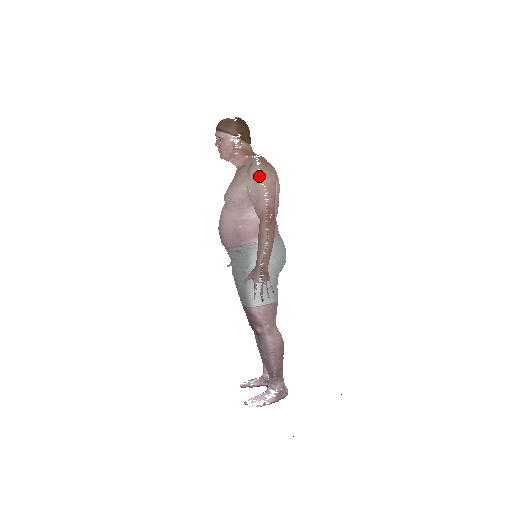
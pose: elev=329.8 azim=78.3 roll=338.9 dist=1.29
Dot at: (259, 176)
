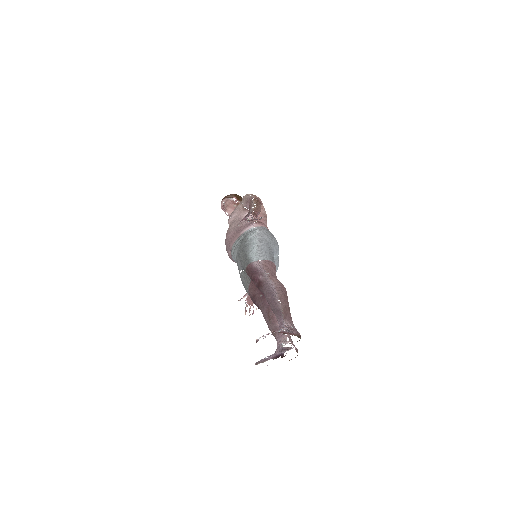
Dot at: (248, 195)
